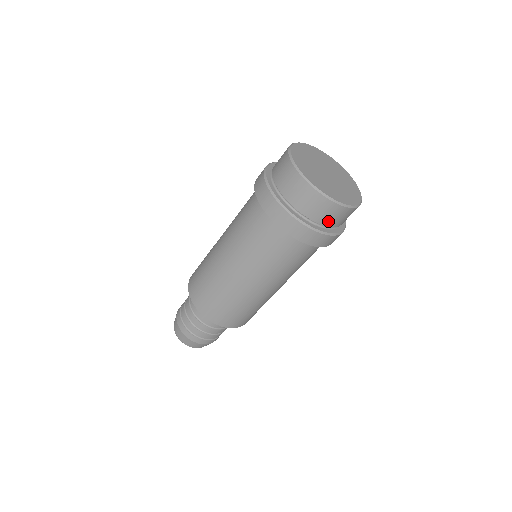
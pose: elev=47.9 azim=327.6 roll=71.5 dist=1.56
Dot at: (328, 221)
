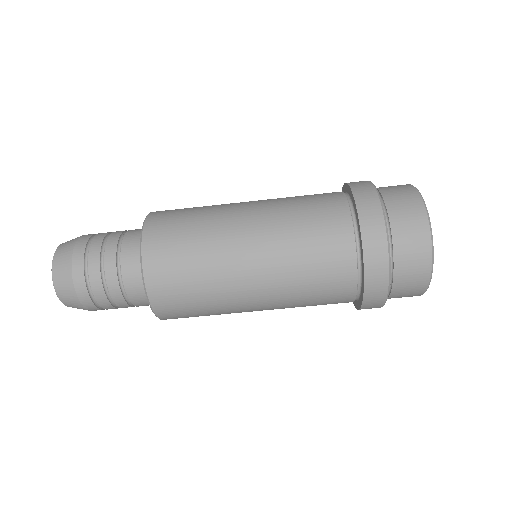
Dot at: occluded
